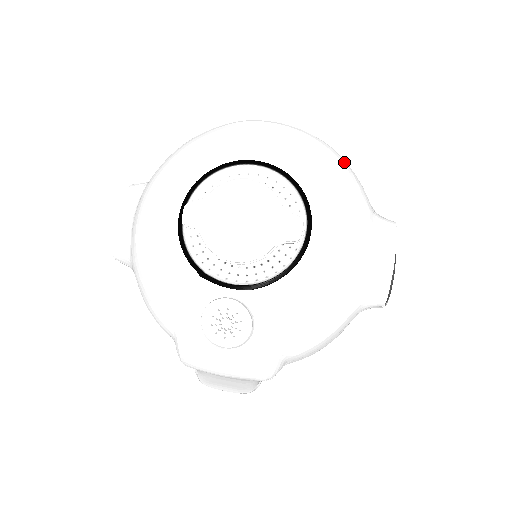
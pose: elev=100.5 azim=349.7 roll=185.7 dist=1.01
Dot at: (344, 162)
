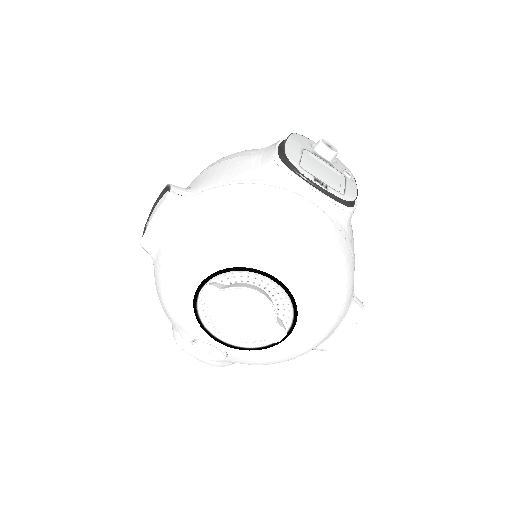
Dot at: (345, 284)
